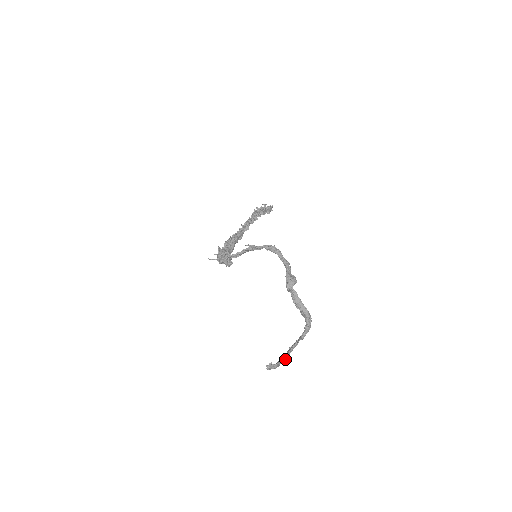
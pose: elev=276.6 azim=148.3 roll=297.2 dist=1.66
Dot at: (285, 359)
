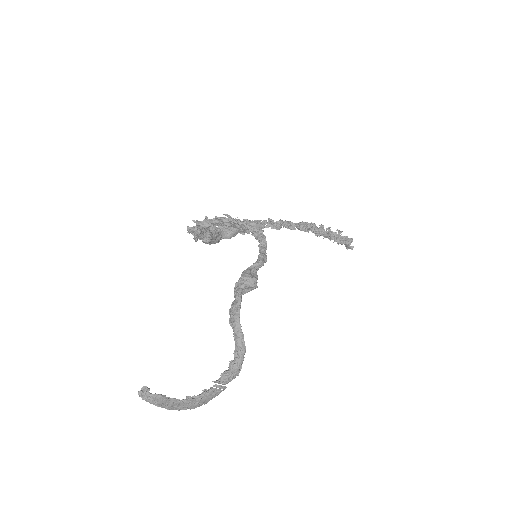
Dot at: (186, 404)
